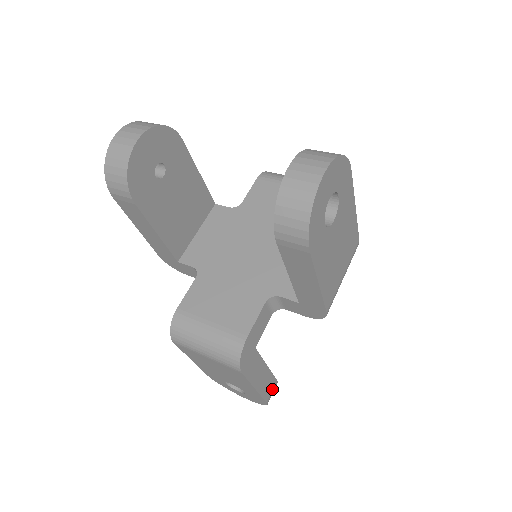
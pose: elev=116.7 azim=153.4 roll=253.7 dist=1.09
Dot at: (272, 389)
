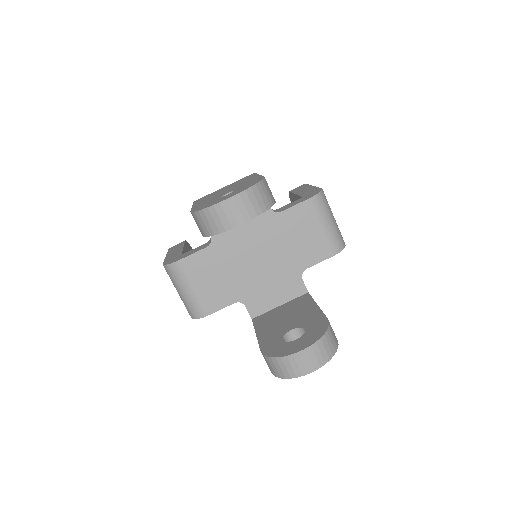
Dot at: occluded
